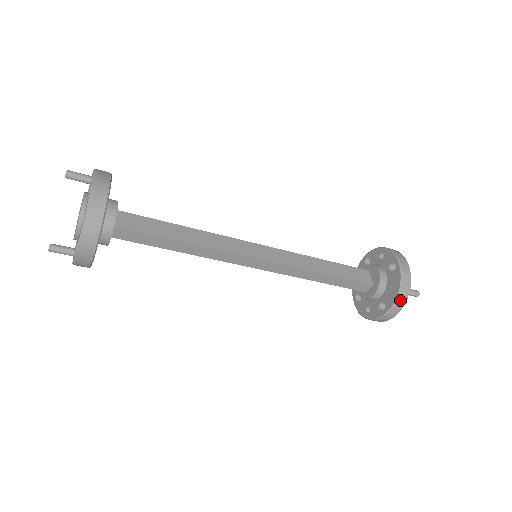
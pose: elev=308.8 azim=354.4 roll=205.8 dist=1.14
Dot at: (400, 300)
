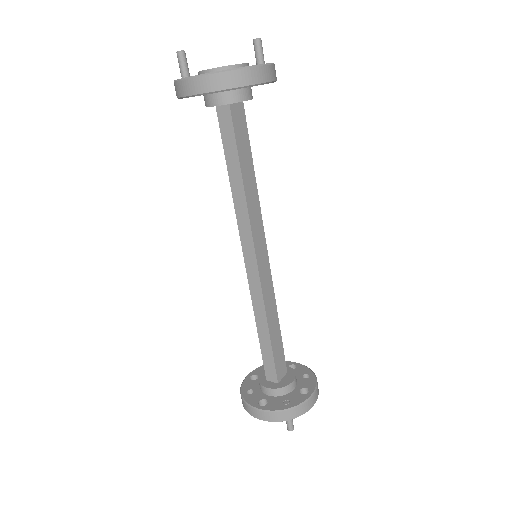
Dot at: (280, 415)
